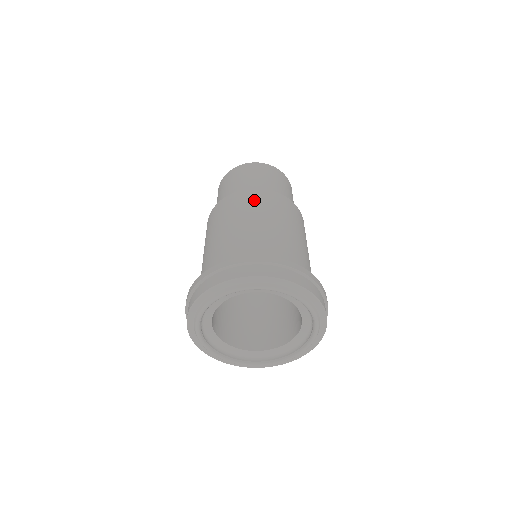
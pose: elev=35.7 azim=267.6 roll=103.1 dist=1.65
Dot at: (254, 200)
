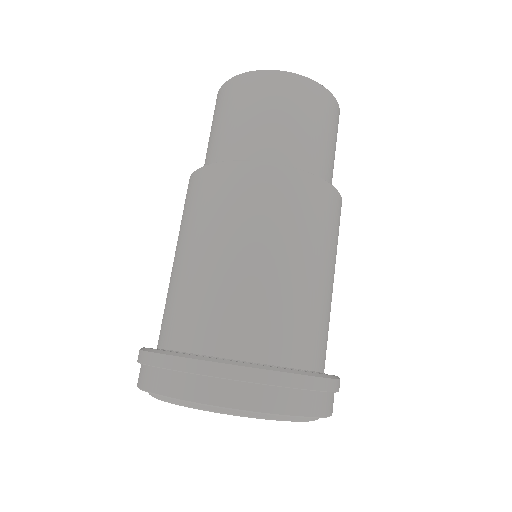
Dot at: (307, 207)
